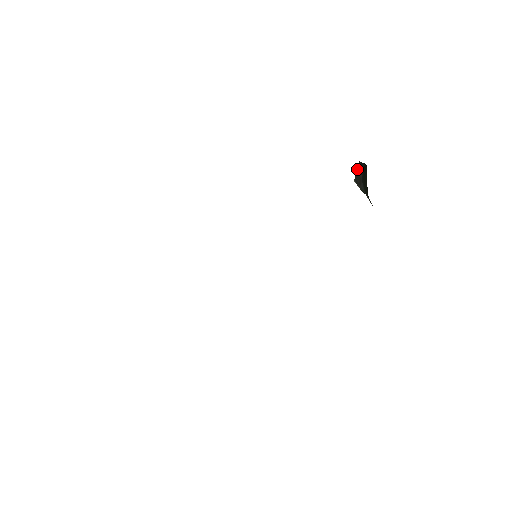
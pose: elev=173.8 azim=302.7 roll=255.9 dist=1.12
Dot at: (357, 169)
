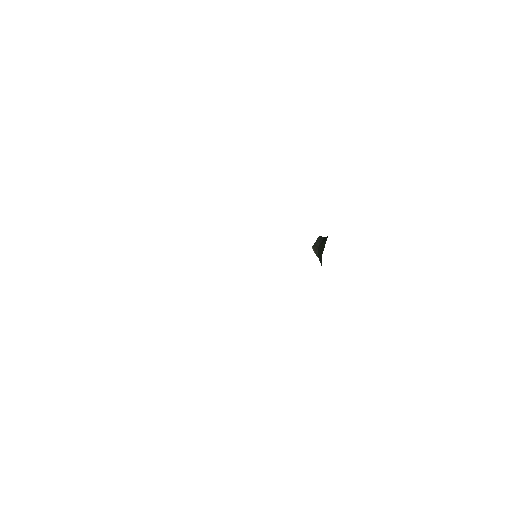
Dot at: (316, 240)
